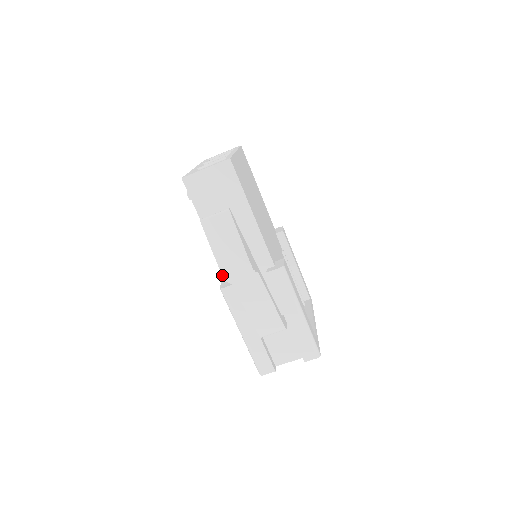
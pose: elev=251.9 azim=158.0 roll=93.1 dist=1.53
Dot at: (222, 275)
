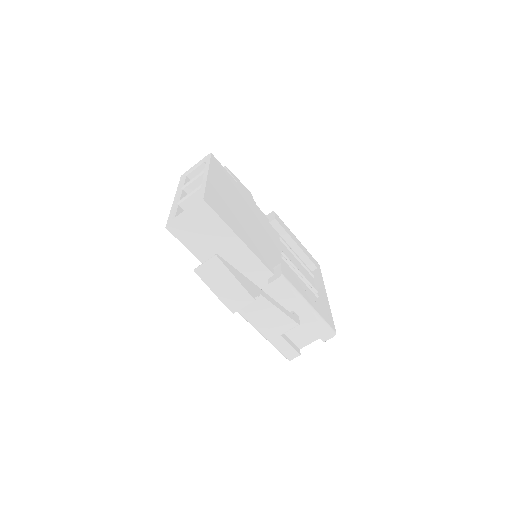
Dot at: occluded
